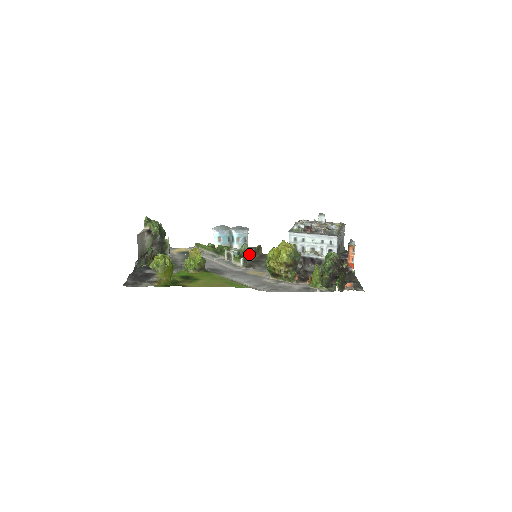
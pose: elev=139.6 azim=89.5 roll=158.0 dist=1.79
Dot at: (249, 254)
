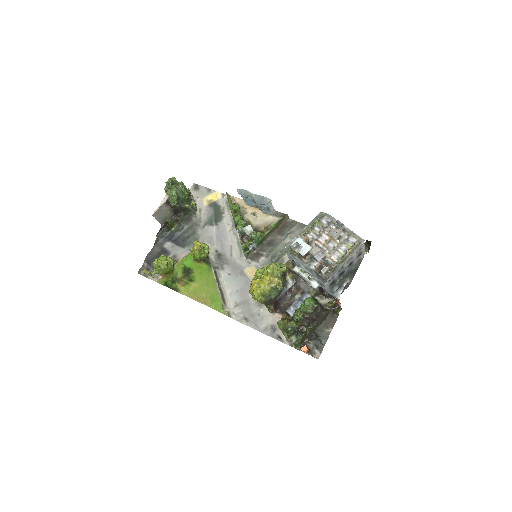
Dot at: (257, 243)
